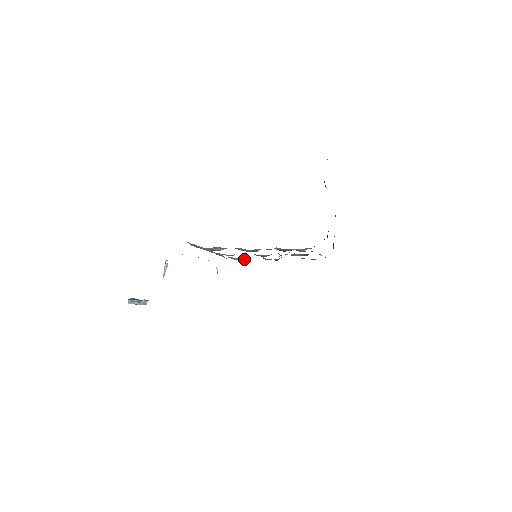
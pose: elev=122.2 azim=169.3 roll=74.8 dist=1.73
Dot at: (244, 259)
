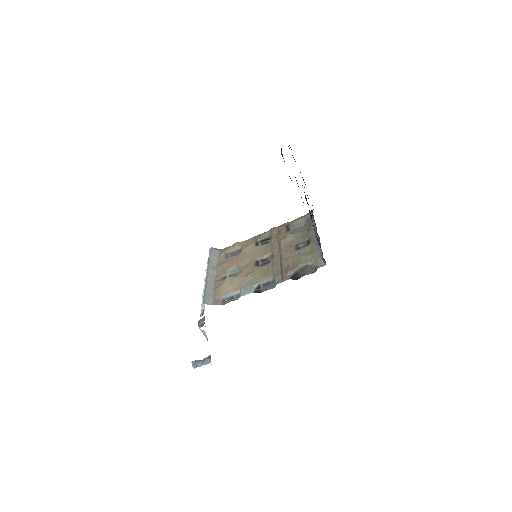
Dot at: (238, 249)
